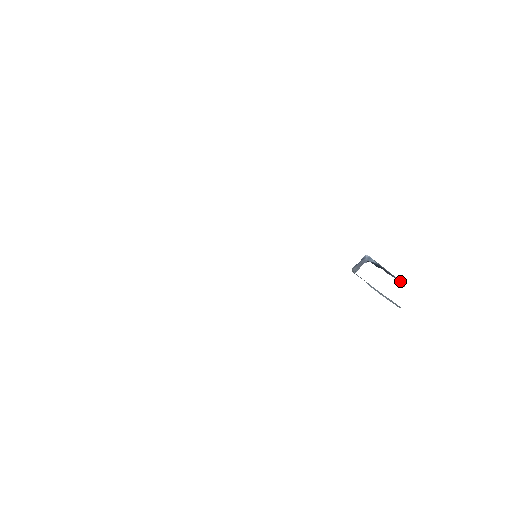
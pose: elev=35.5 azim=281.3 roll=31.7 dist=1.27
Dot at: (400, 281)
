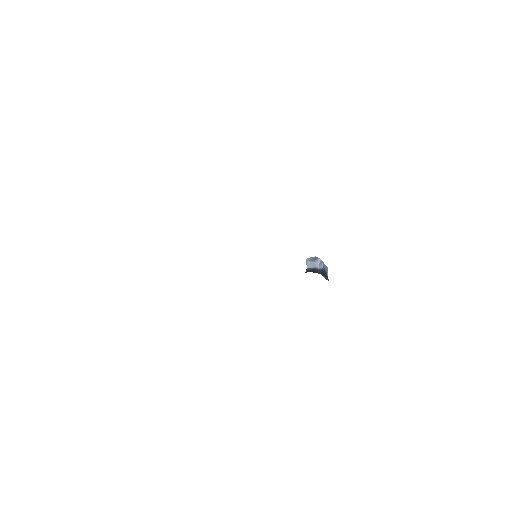
Dot at: (327, 270)
